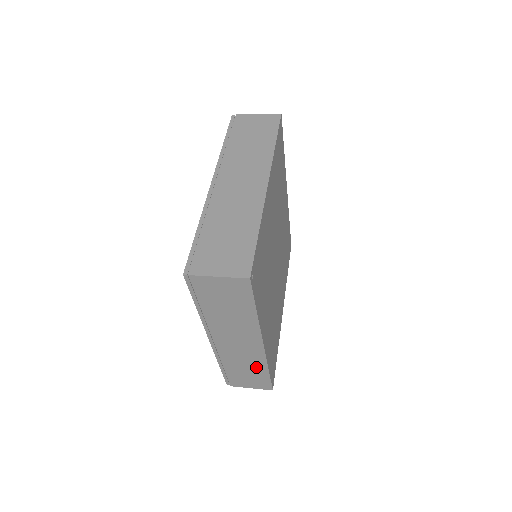
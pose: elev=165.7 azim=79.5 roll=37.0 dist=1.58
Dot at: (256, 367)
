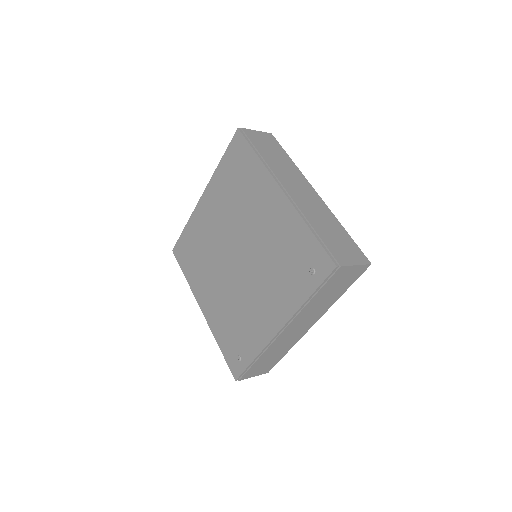
Dot at: (283, 350)
